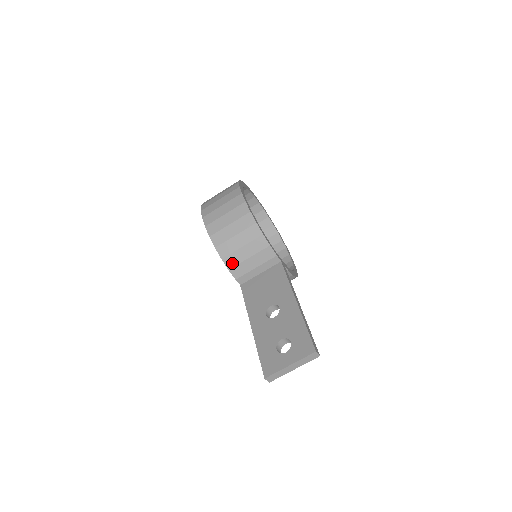
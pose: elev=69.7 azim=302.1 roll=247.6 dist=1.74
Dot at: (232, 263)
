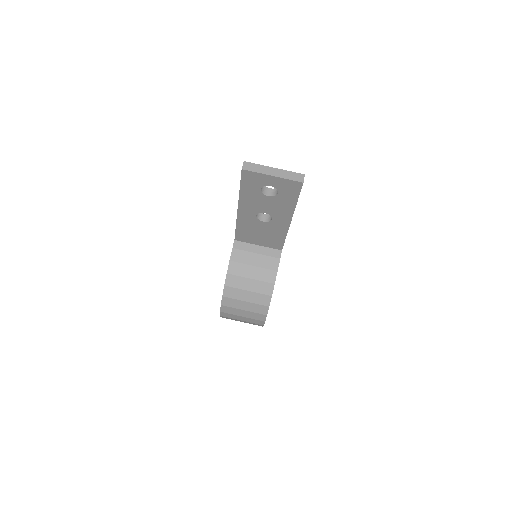
Dot at: occluded
